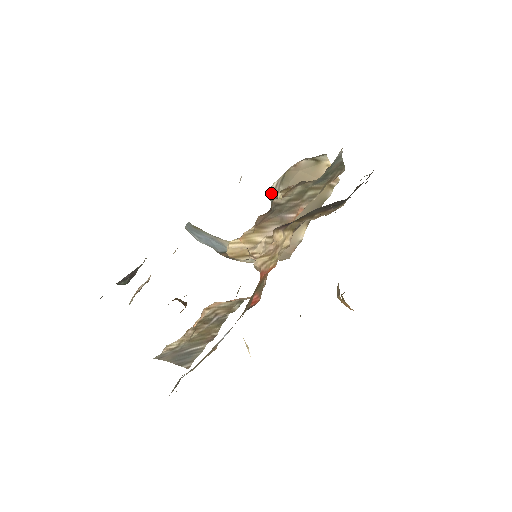
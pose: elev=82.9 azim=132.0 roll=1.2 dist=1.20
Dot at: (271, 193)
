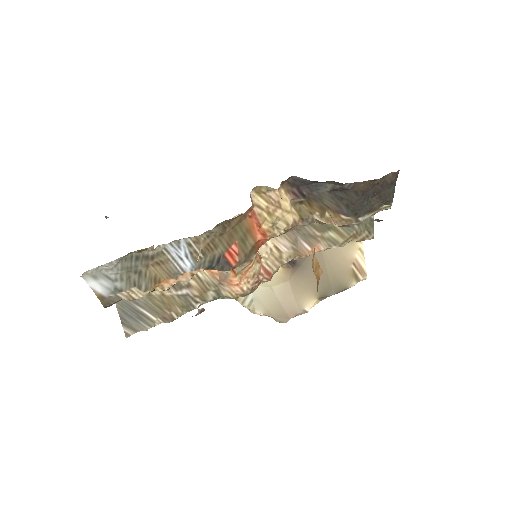
Dot at: occluded
